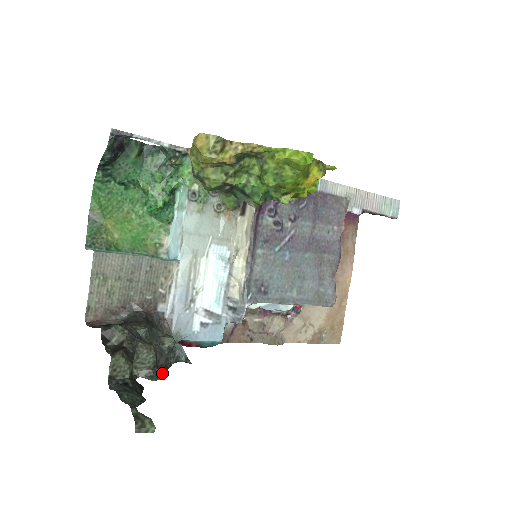
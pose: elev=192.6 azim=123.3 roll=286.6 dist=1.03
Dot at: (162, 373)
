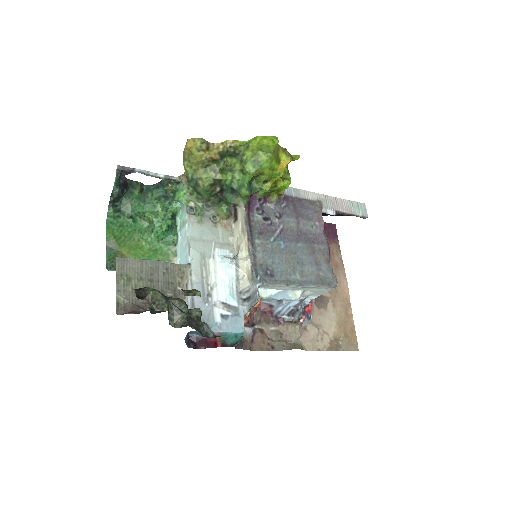
Dot at: occluded
